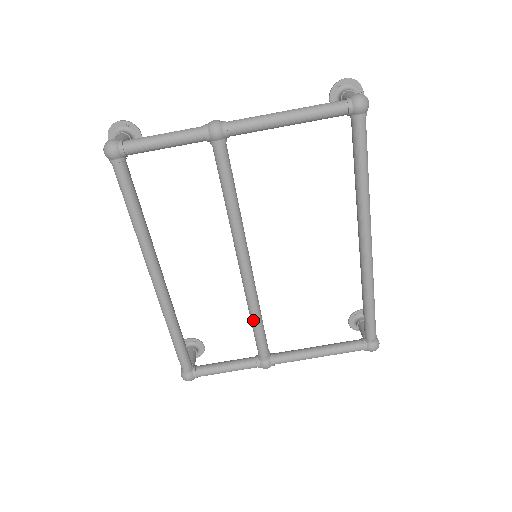
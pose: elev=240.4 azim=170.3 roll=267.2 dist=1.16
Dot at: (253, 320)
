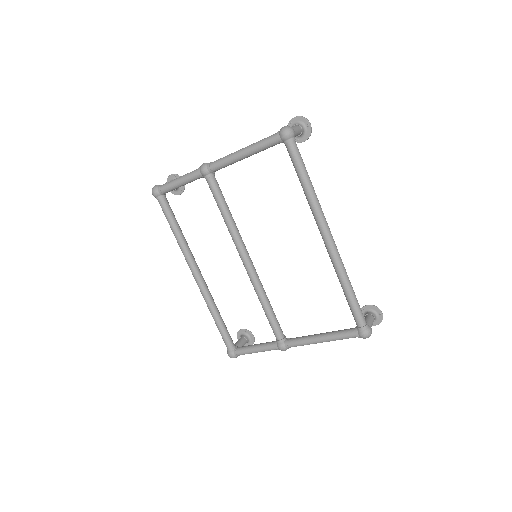
Dot at: (263, 307)
